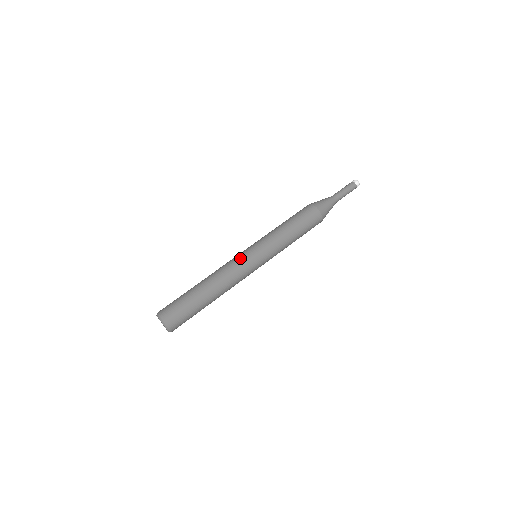
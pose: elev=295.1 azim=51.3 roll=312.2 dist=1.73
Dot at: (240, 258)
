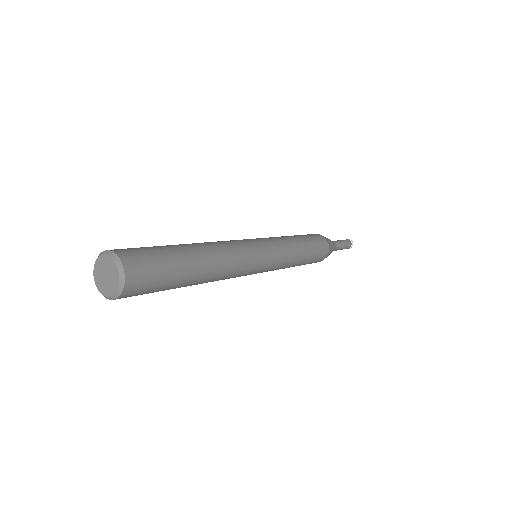
Dot at: occluded
